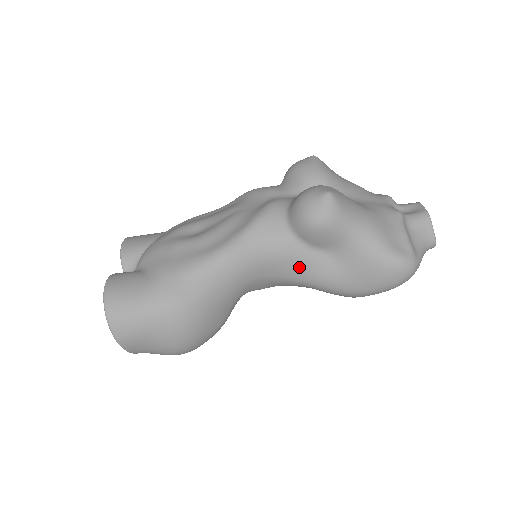
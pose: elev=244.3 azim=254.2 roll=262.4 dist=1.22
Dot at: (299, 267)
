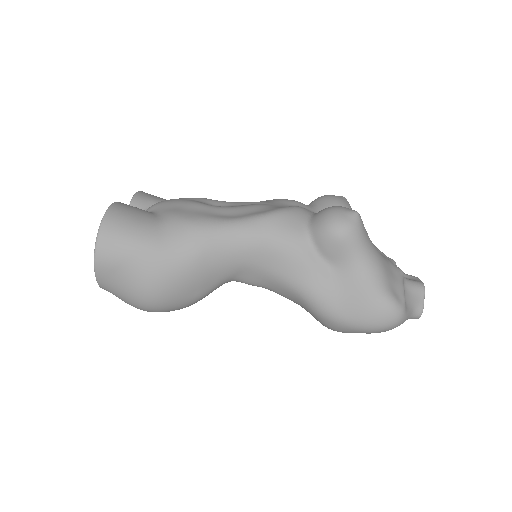
Dot at: (300, 269)
